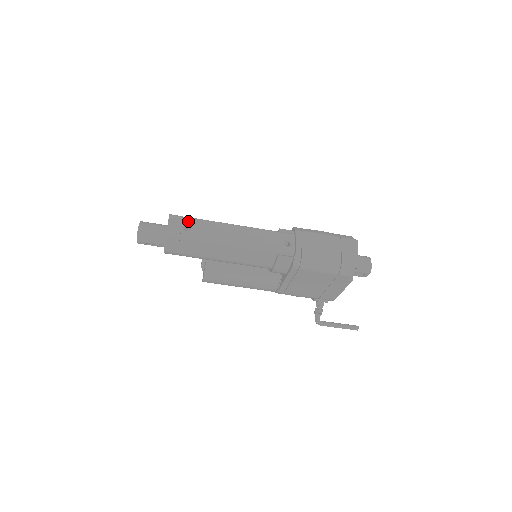
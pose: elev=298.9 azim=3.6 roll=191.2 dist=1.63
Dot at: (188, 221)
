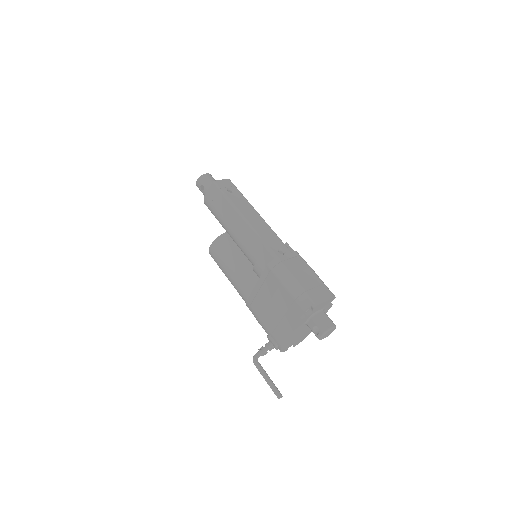
Dot at: (235, 189)
